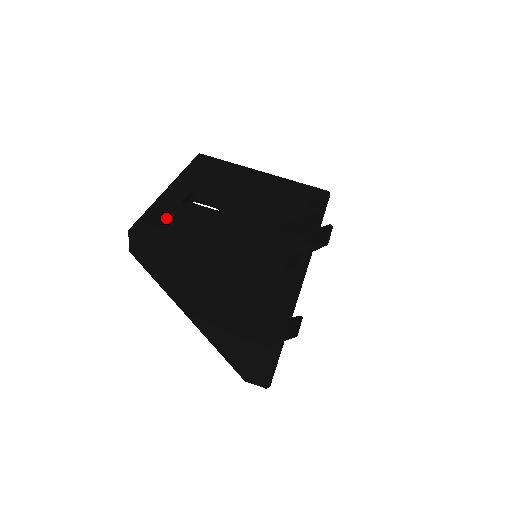
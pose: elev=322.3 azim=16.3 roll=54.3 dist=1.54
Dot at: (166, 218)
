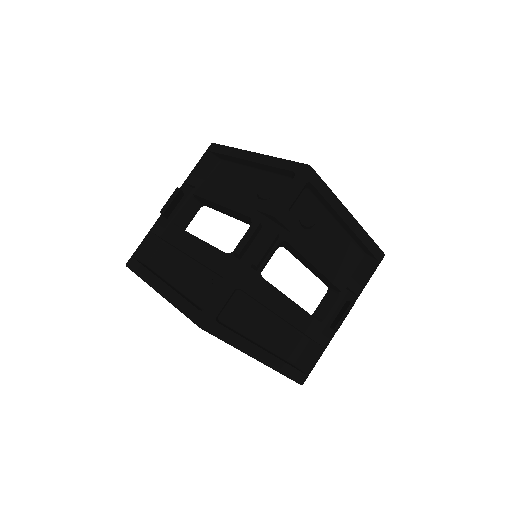
Dot at: (162, 241)
